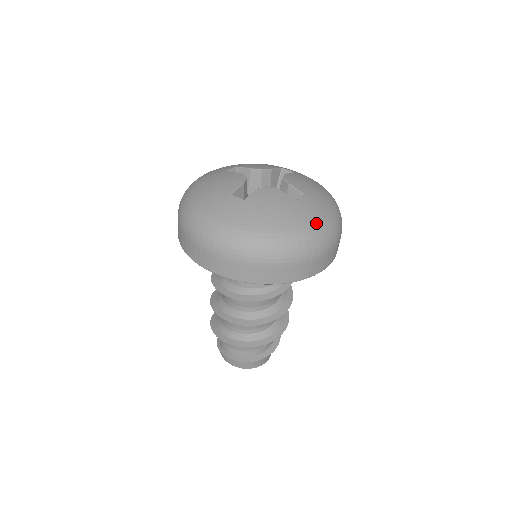
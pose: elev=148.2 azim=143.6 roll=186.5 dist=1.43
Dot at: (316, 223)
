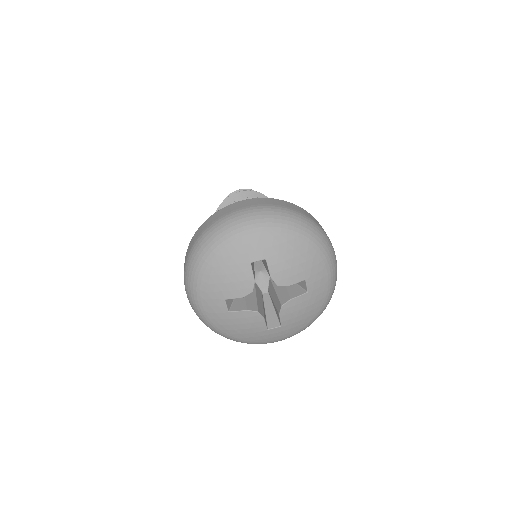
Dot at: (268, 342)
